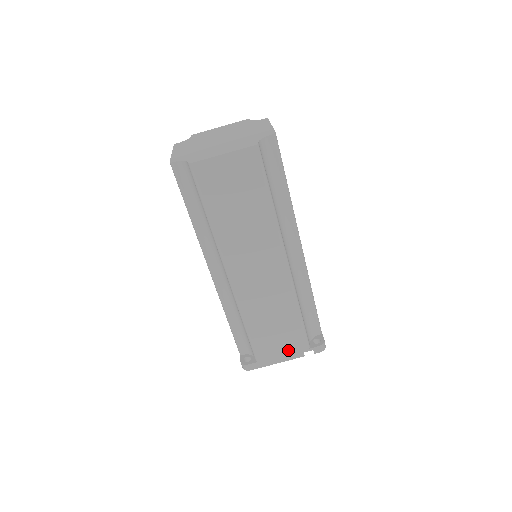
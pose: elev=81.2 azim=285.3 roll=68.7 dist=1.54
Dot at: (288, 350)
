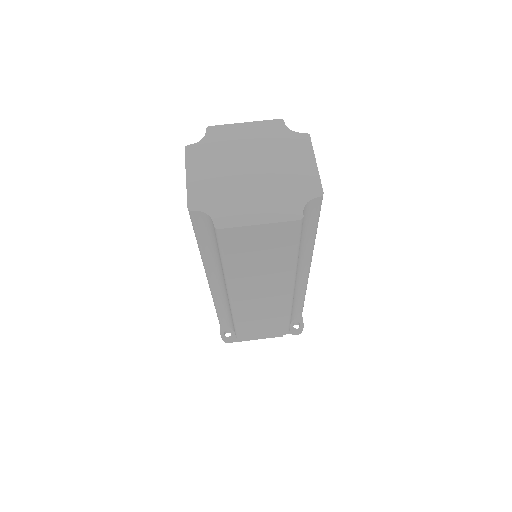
Dot at: (269, 334)
